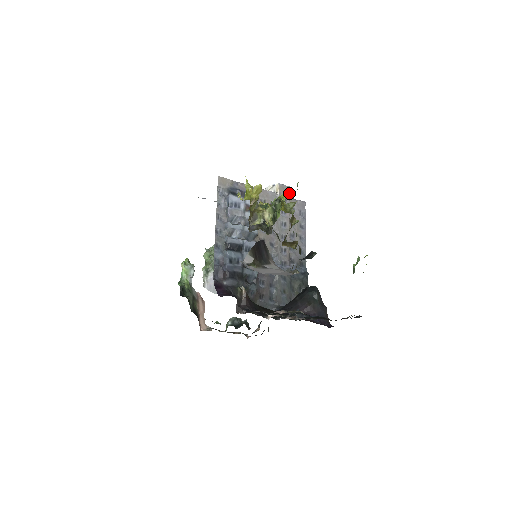
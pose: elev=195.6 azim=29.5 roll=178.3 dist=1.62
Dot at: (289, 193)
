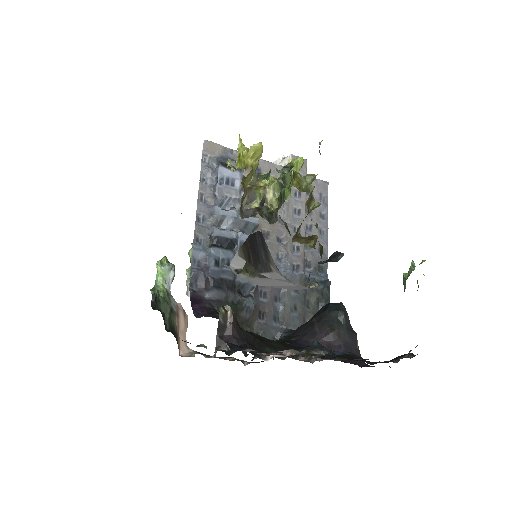
Dot at: (306, 169)
